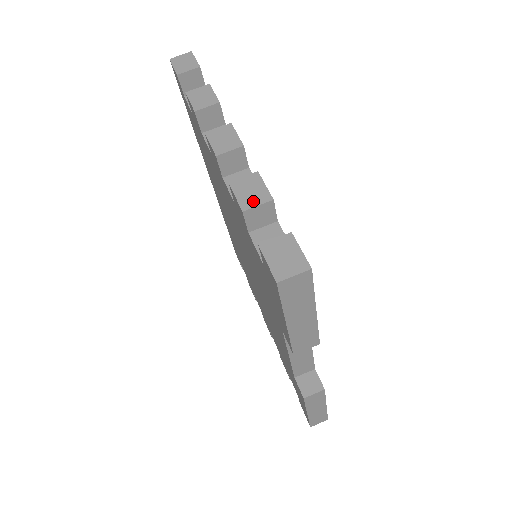
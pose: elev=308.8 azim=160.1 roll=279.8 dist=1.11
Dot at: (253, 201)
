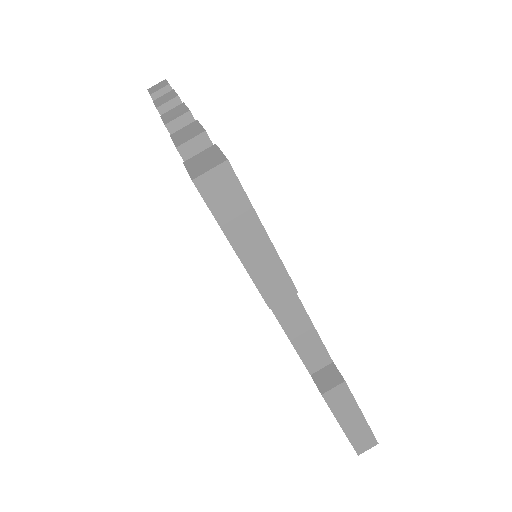
Dot at: (187, 138)
